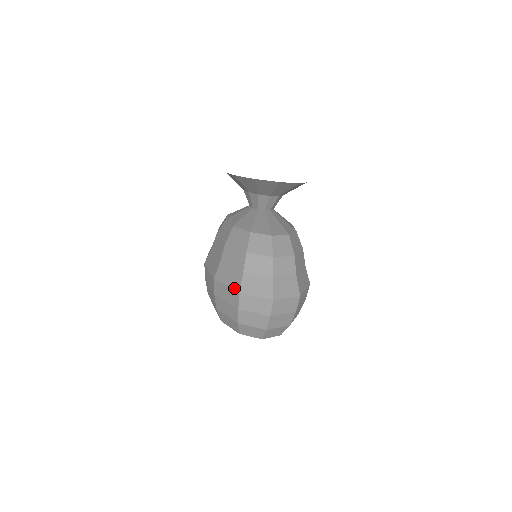
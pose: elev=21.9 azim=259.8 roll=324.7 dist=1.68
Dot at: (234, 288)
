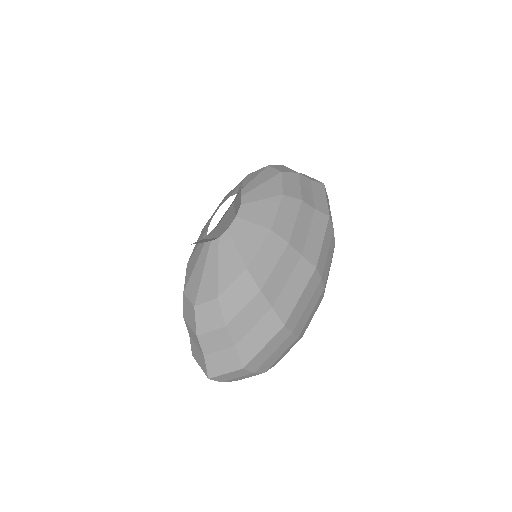
Dot at: occluded
